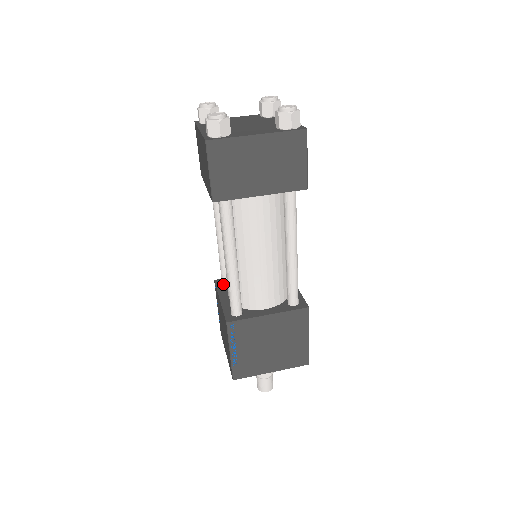
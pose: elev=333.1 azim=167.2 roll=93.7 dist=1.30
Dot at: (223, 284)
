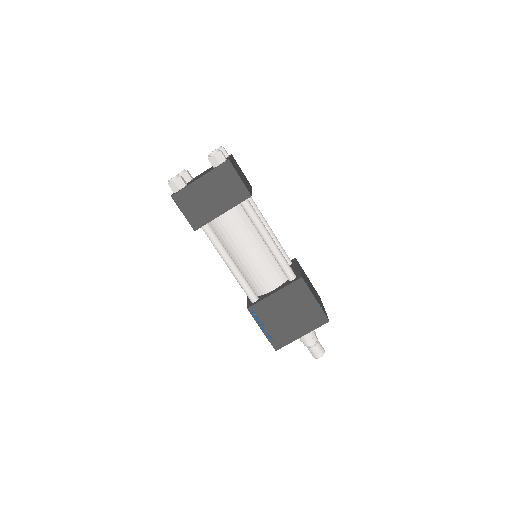
Dot at: occluded
